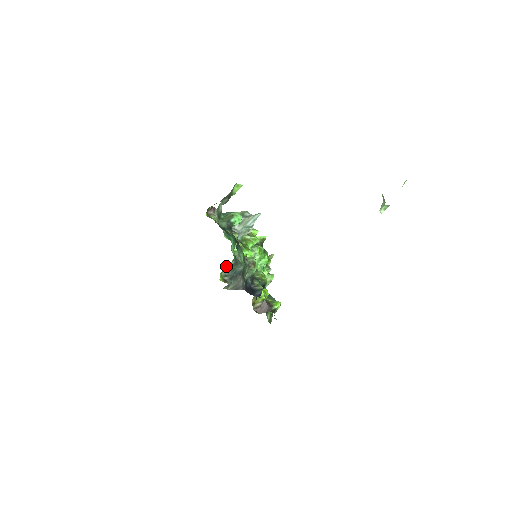
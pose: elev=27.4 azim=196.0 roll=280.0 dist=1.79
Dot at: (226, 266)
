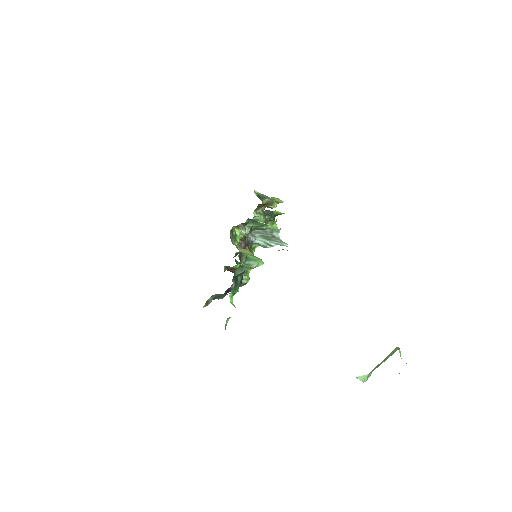
Dot at: (216, 294)
